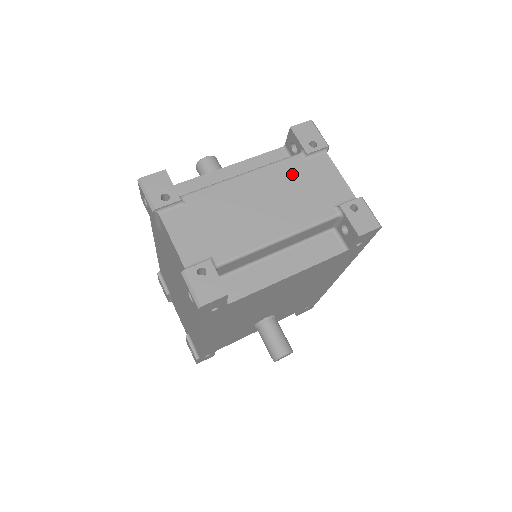
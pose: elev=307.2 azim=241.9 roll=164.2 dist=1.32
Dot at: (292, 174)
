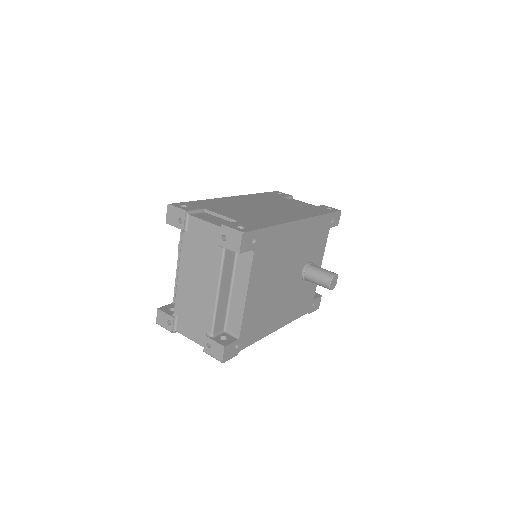
Dot at: (190, 249)
